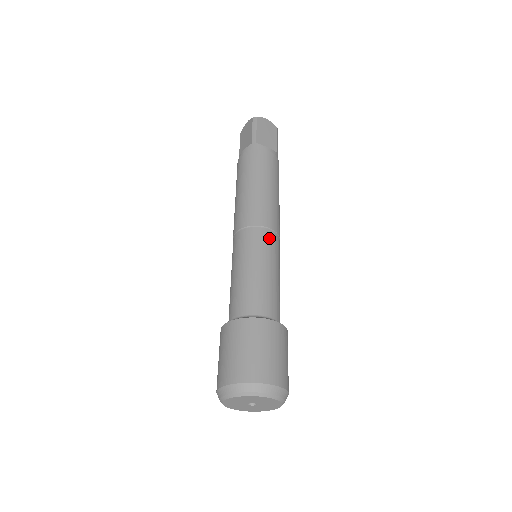
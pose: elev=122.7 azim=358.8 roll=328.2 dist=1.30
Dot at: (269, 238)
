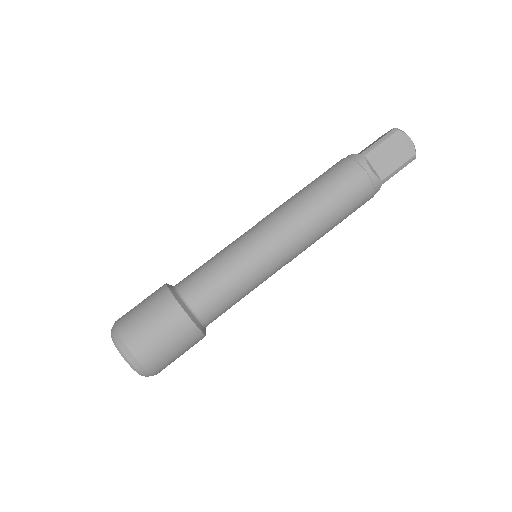
Dot at: (268, 250)
